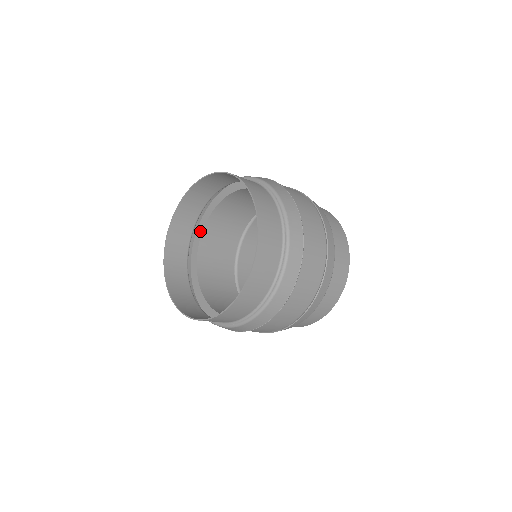
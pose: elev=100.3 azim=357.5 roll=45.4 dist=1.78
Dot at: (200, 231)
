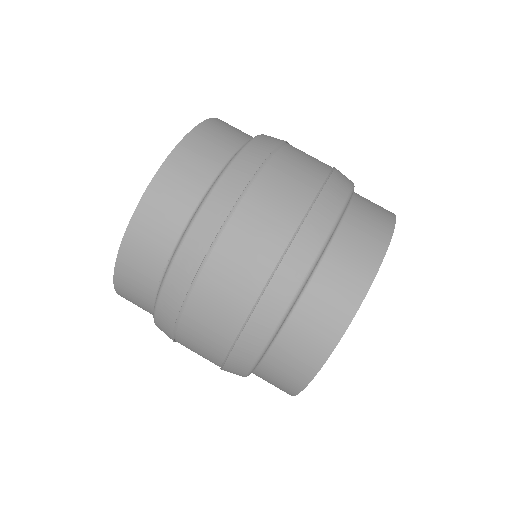
Dot at: occluded
